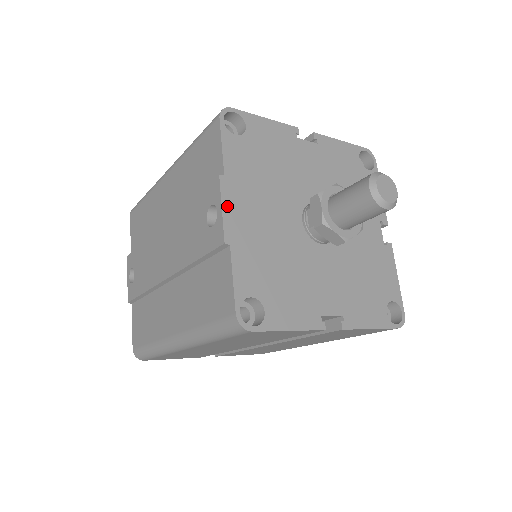
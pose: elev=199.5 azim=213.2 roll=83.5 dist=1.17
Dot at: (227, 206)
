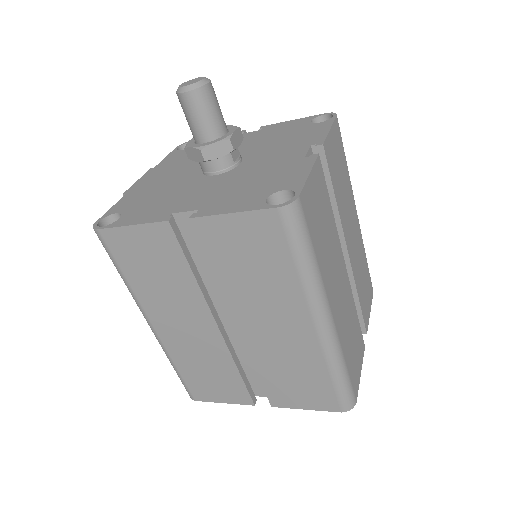
Dot at: (142, 179)
